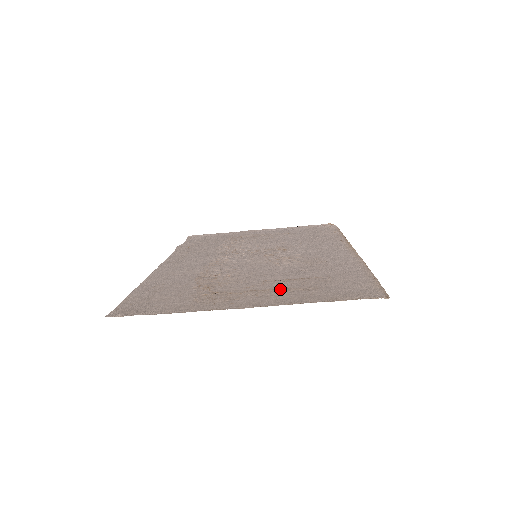
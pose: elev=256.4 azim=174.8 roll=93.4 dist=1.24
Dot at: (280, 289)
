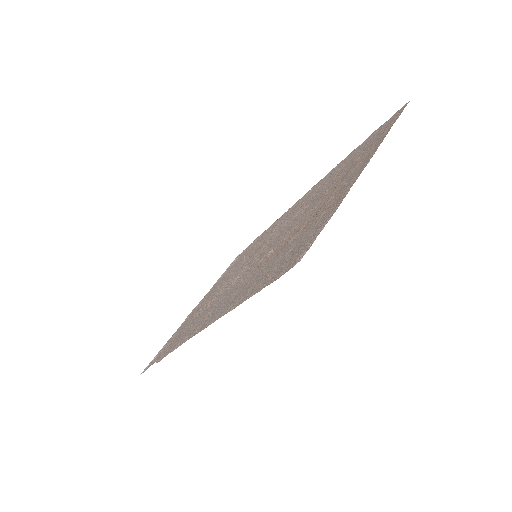
Dot at: (347, 172)
